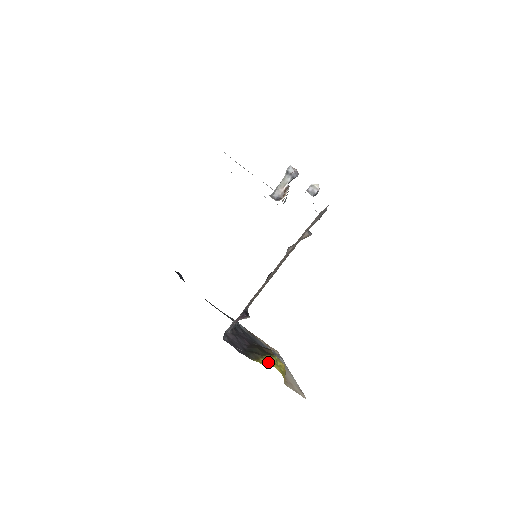
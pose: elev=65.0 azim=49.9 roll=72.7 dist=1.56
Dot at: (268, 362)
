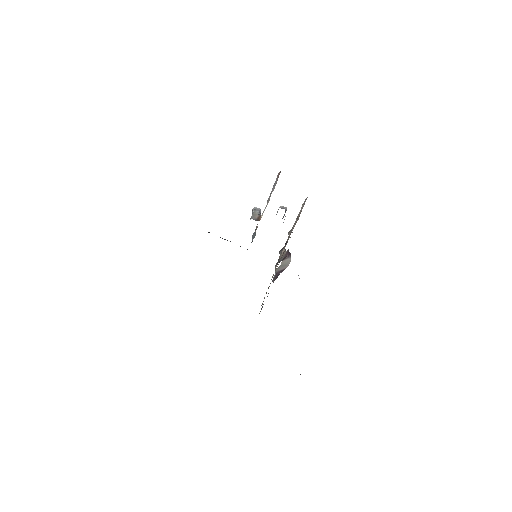
Dot at: occluded
